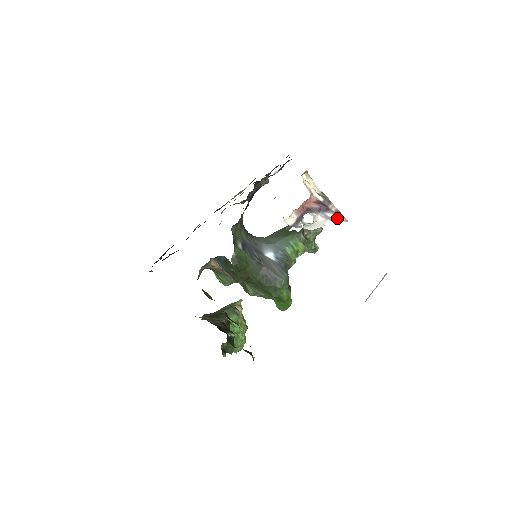
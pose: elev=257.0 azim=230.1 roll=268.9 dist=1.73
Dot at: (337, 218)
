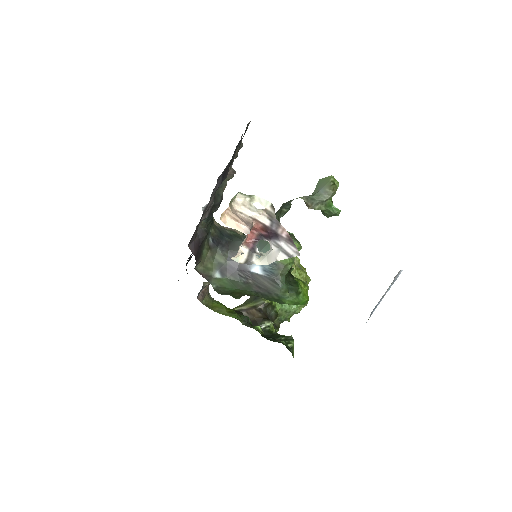
Dot at: (288, 249)
